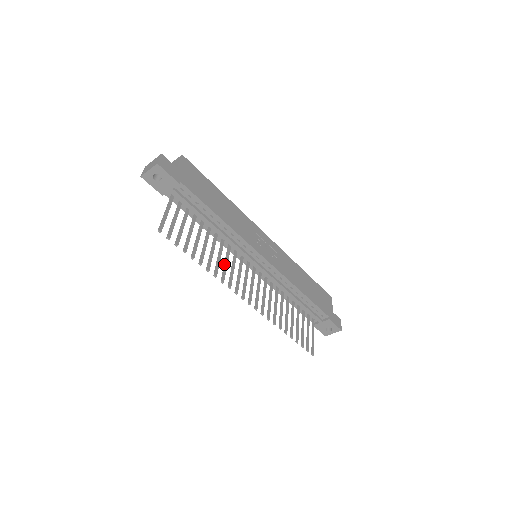
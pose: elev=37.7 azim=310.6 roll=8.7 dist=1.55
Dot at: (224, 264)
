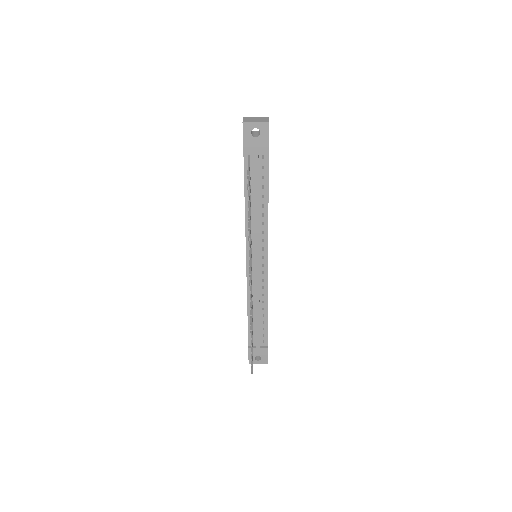
Dot at: occluded
